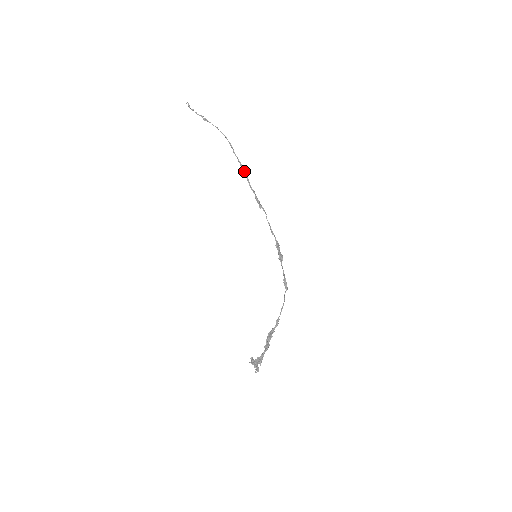
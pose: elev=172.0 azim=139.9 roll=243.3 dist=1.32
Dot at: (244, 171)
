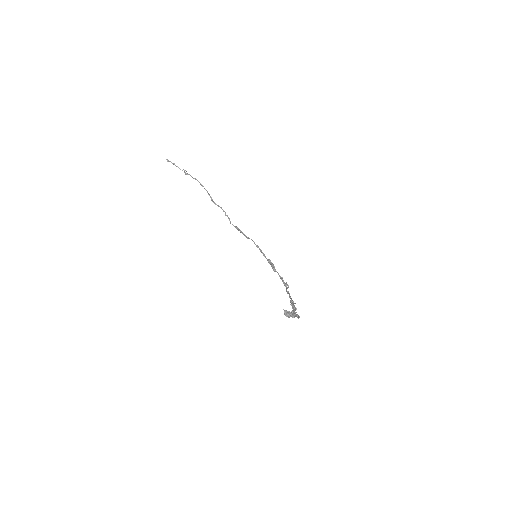
Dot at: (225, 213)
